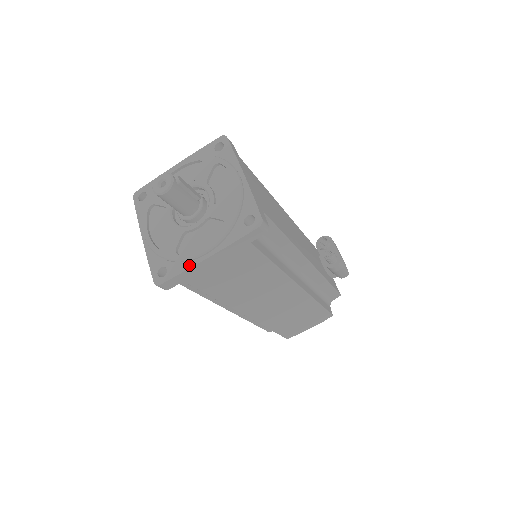
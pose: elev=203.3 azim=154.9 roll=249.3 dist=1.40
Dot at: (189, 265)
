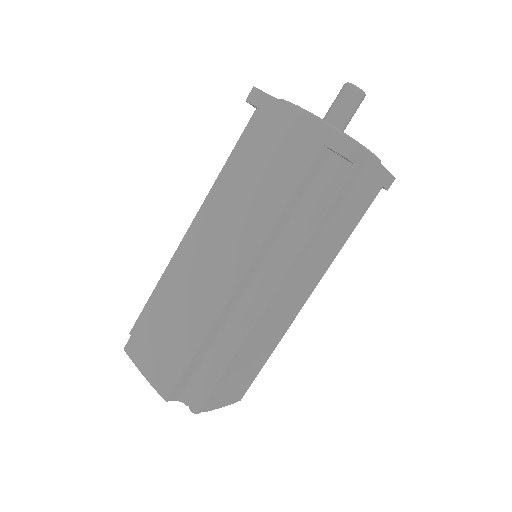
Dot at: (370, 154)
